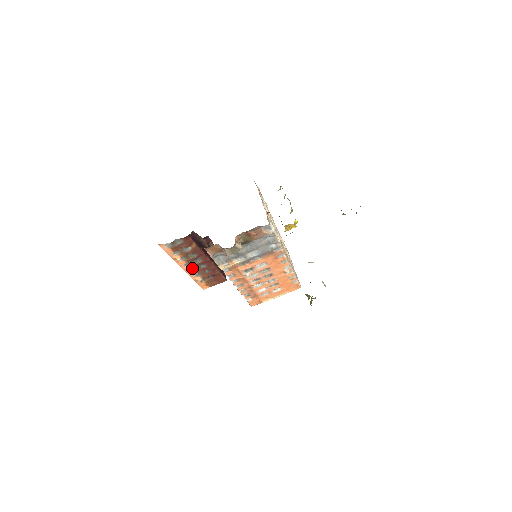
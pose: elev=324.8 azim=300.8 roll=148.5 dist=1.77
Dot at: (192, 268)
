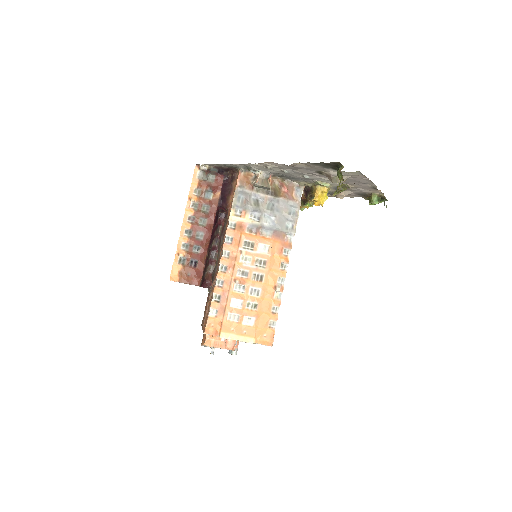
Dot at: (189, 231)
